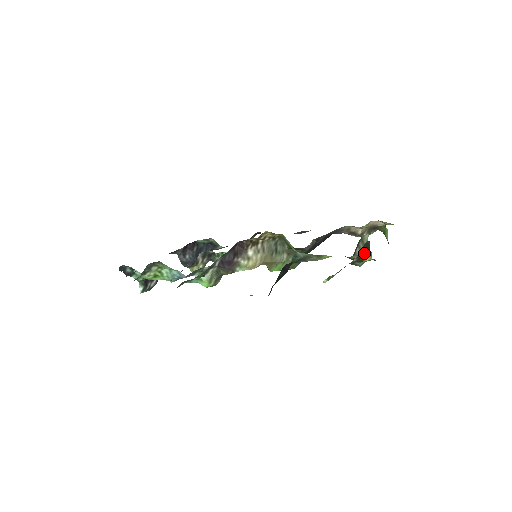
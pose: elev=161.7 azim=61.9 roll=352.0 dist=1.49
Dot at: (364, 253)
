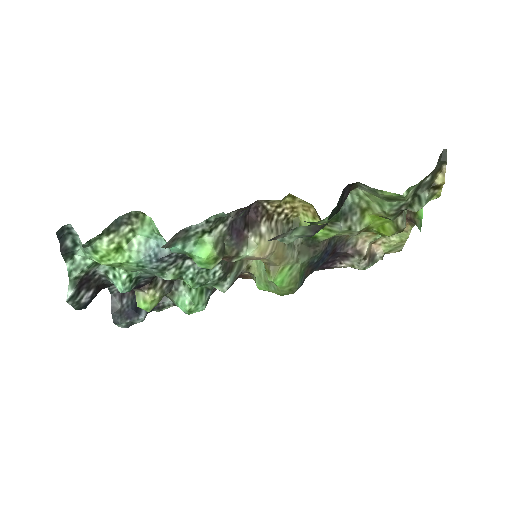
Dot at: (438, 169)
